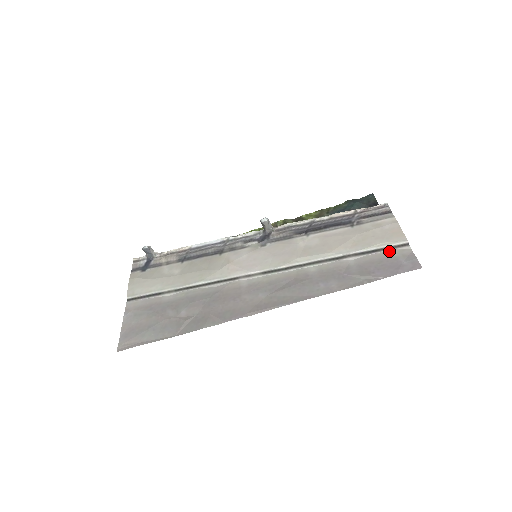
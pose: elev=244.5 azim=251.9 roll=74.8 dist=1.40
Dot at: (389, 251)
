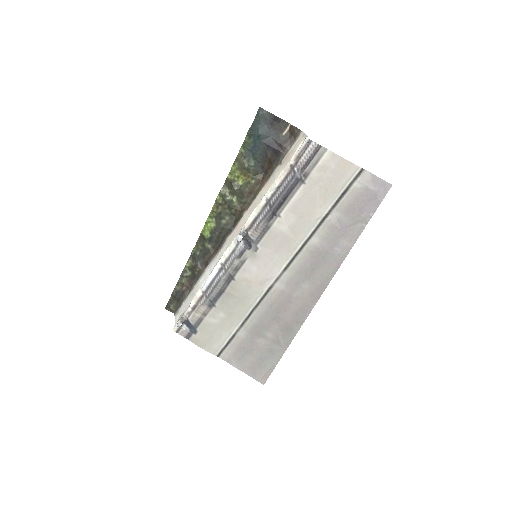
Dot at: (354, 186)
